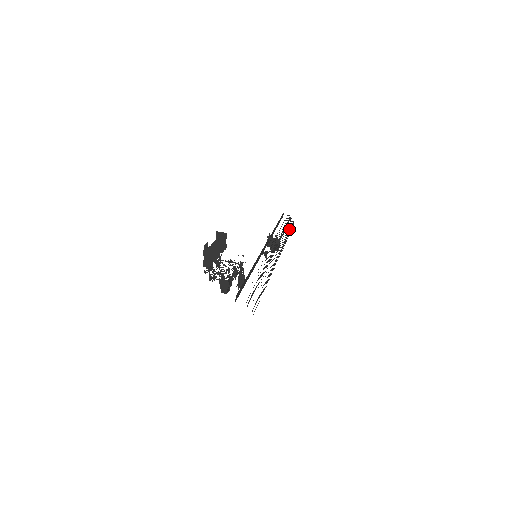
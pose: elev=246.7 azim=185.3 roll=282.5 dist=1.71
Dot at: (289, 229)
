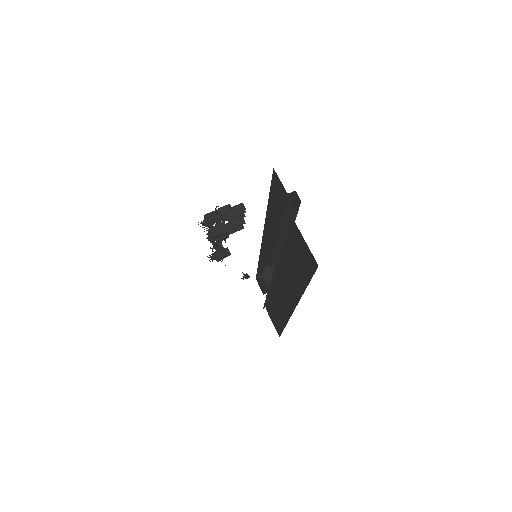
Dot at: (268, 298)
